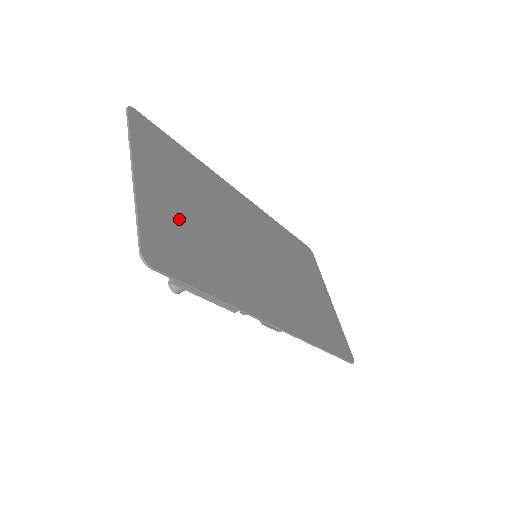
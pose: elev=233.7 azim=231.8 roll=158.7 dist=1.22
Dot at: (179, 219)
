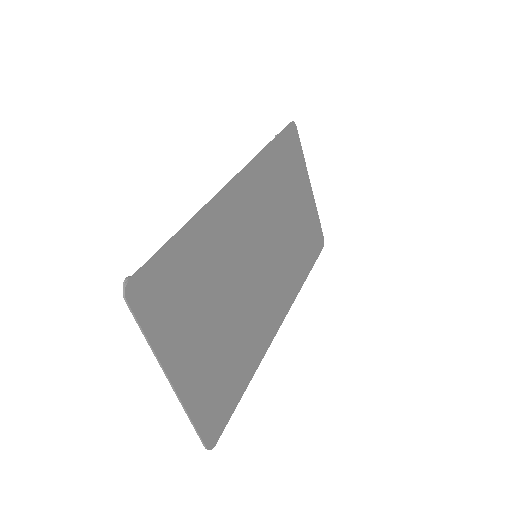
Dot at: (210, 361)
